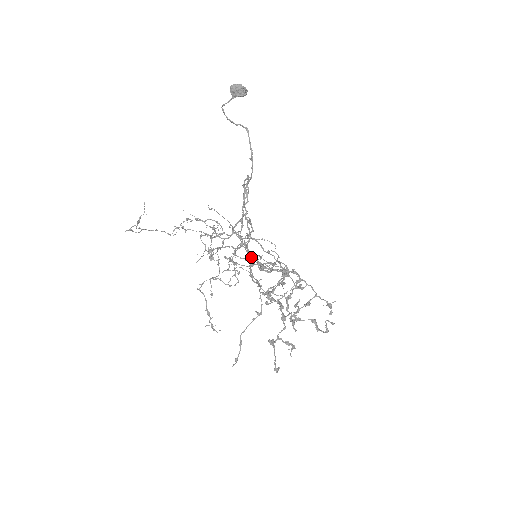
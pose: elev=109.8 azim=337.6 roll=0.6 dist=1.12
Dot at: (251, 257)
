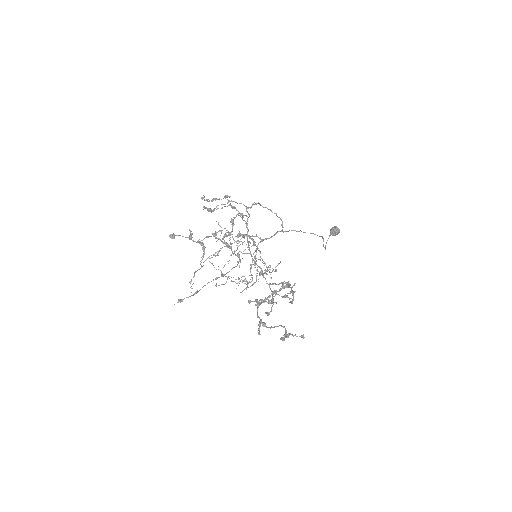
Dot at: (256, 263)
